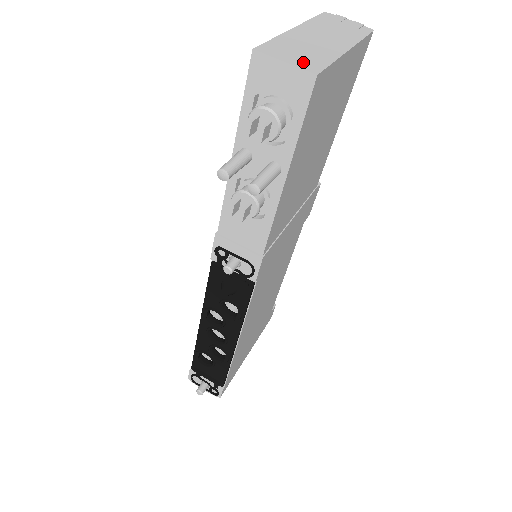
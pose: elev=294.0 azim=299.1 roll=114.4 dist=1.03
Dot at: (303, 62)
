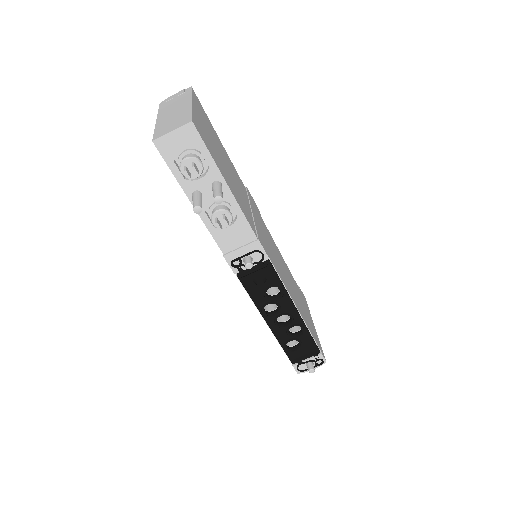
Dot at: (180, 124)
